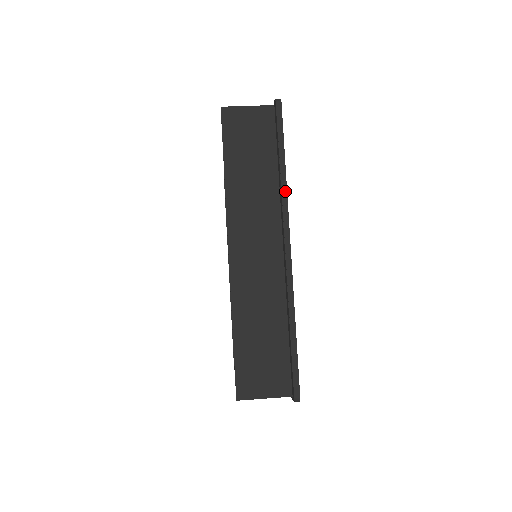
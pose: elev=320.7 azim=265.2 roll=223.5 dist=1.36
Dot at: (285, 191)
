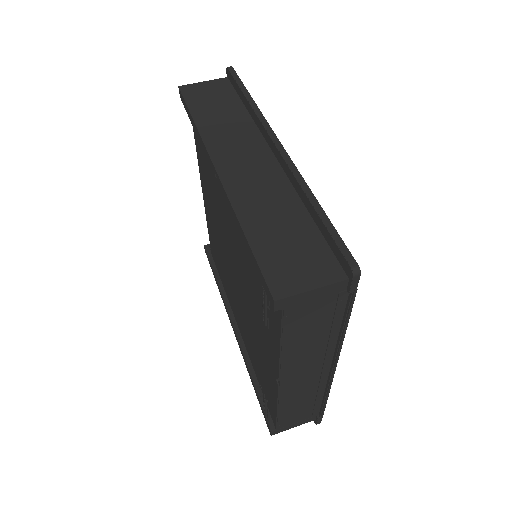
Dot at: (258, 111)
